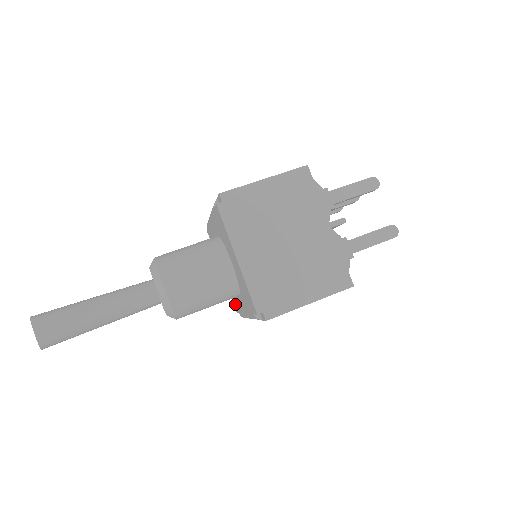
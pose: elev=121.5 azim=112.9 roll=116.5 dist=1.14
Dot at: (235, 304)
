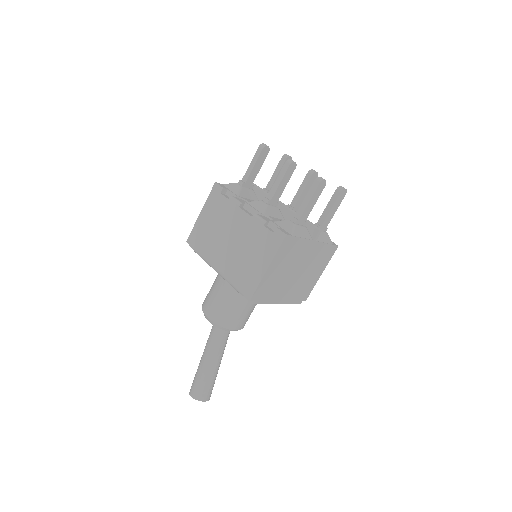
Dot at: occluded
